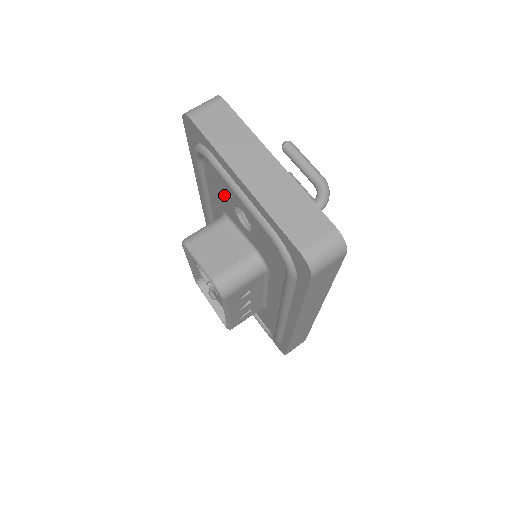
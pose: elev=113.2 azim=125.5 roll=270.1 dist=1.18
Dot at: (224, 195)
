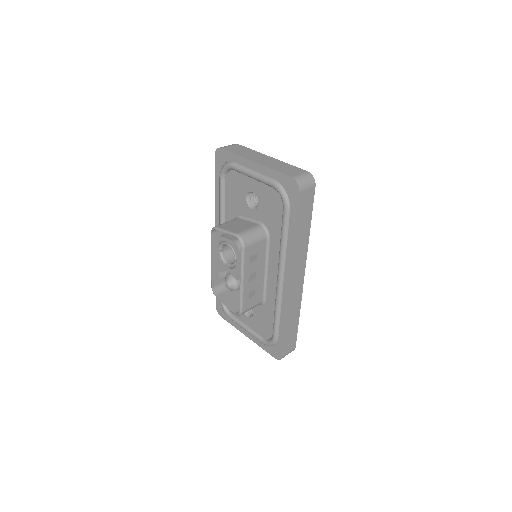
Dot at: (239, 194)
